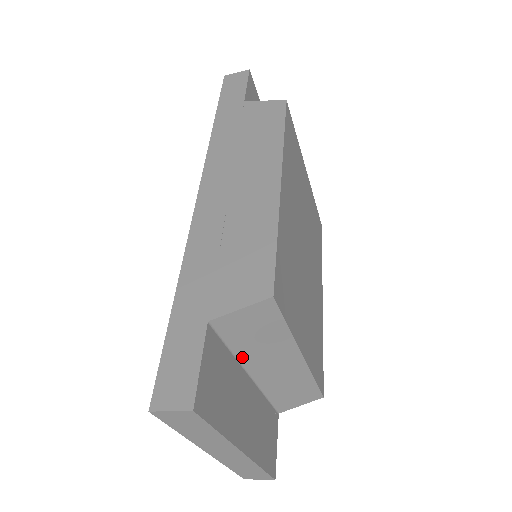
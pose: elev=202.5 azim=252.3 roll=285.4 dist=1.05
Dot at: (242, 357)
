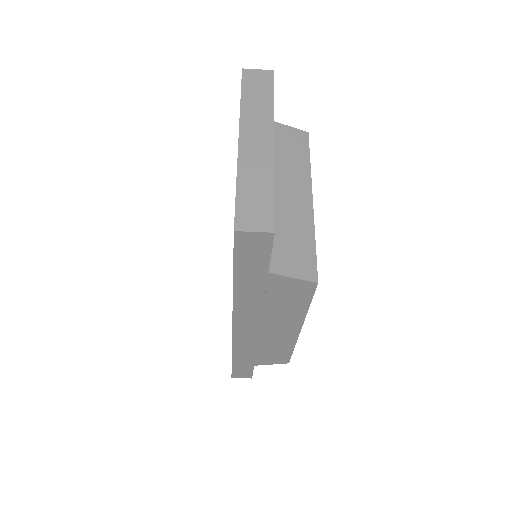
Dot at: occluded
